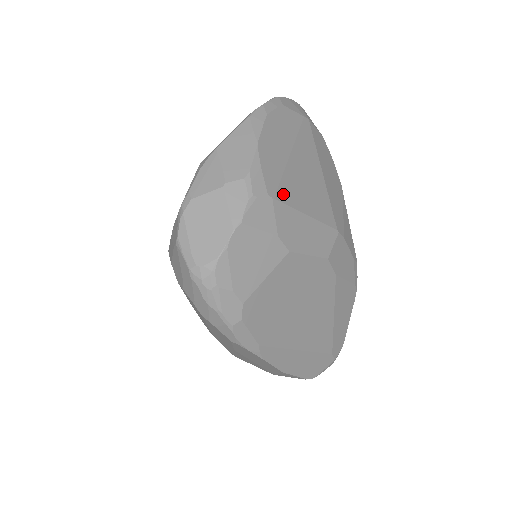
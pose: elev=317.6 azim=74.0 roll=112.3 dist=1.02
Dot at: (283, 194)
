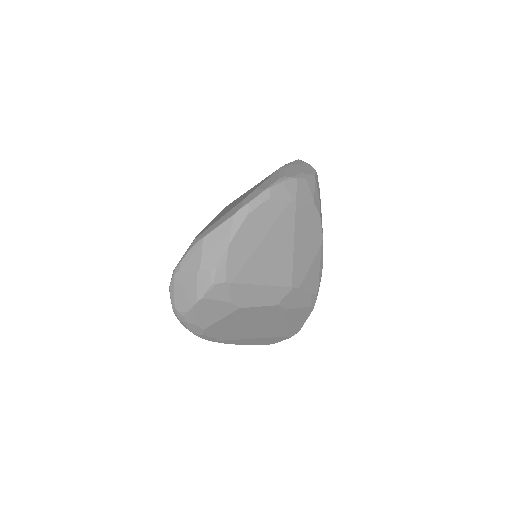
Dot at: (241, 277)
